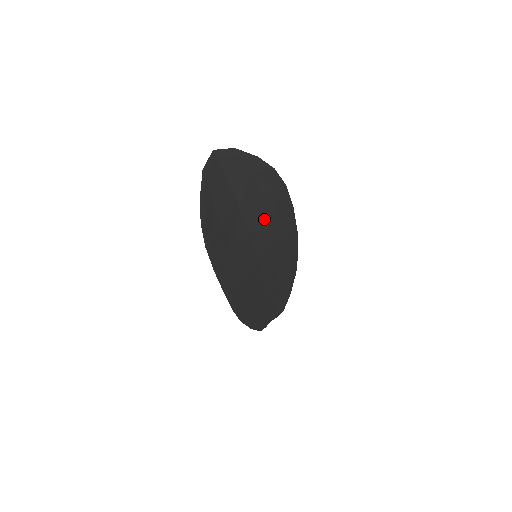
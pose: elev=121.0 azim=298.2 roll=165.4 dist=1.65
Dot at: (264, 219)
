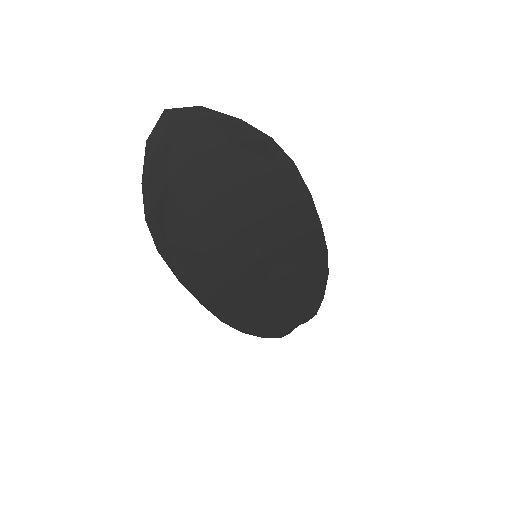
Dot at: (261, 209)
